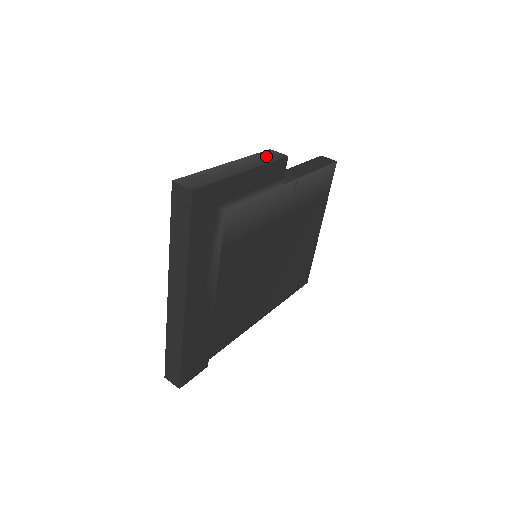
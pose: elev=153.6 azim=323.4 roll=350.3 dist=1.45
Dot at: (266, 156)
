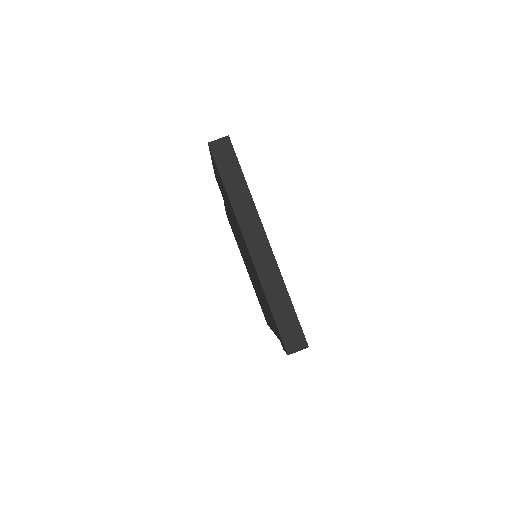
Dot at: occluded
